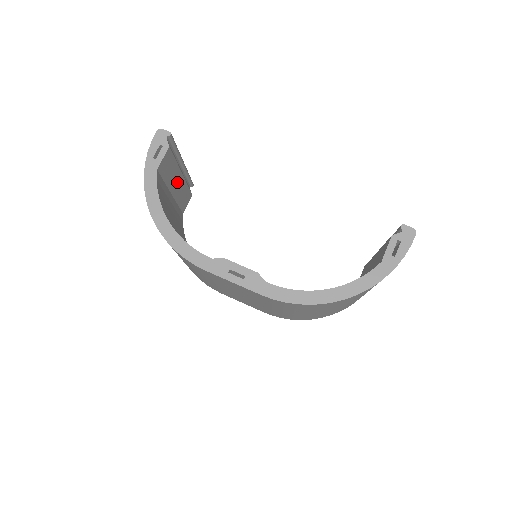
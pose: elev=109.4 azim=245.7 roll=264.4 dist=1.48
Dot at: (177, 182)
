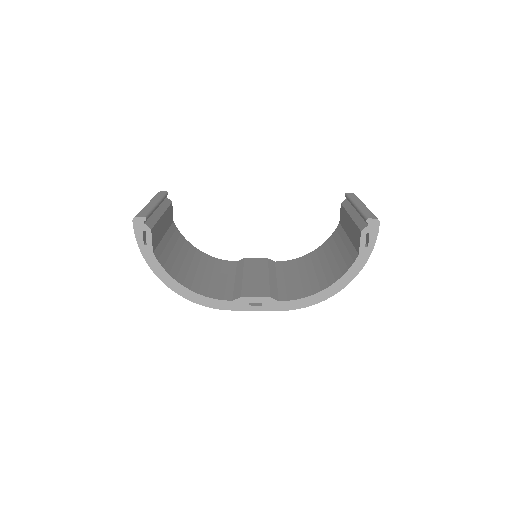
Dot at: (163, 224)
